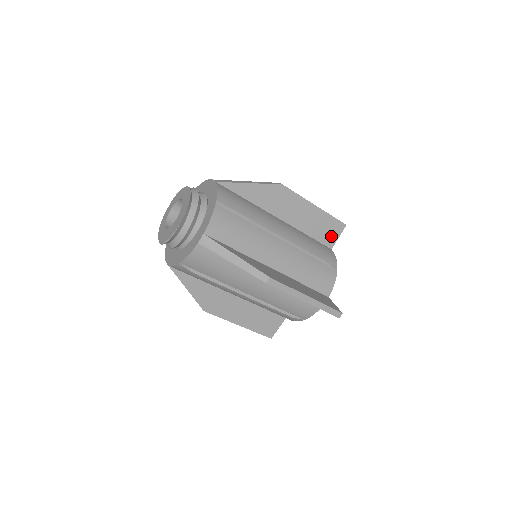
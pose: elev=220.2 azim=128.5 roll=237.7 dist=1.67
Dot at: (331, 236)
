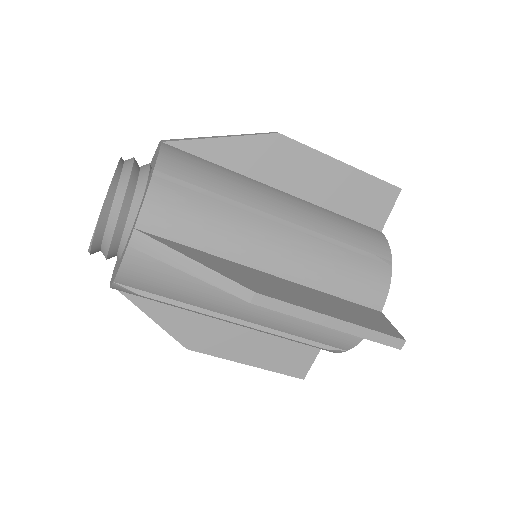
Dot at: (377, 210)
